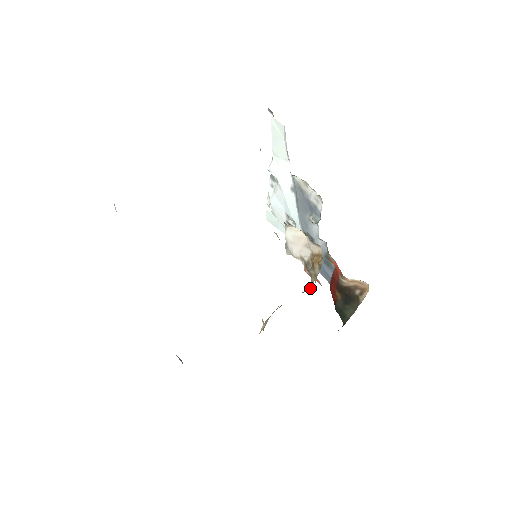
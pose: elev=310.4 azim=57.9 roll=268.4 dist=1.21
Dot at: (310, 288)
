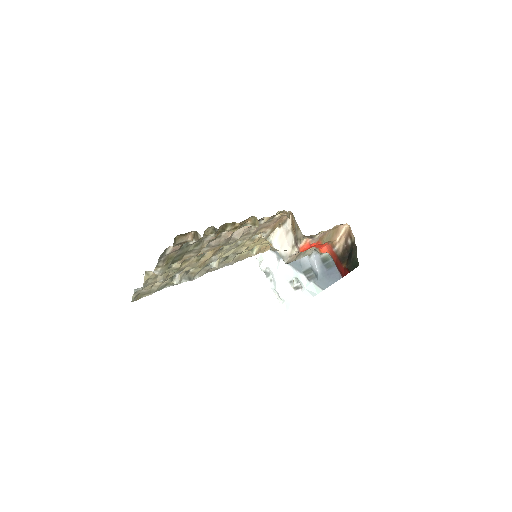
Dot at: (289, 217)
